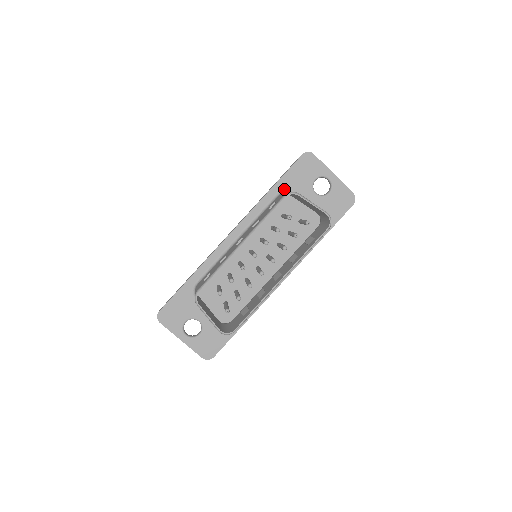
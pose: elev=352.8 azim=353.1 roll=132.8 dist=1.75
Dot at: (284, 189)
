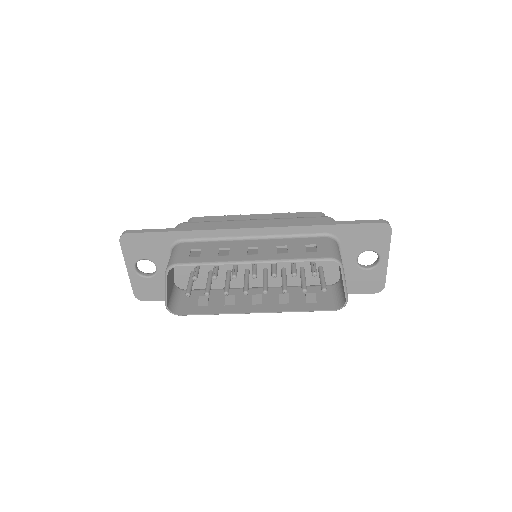
Dot at: (336, 235)
